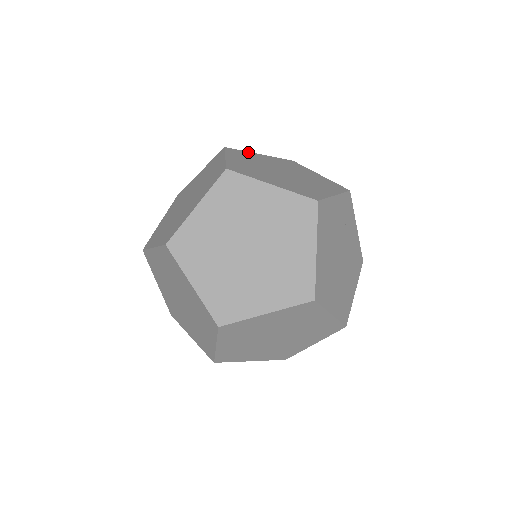
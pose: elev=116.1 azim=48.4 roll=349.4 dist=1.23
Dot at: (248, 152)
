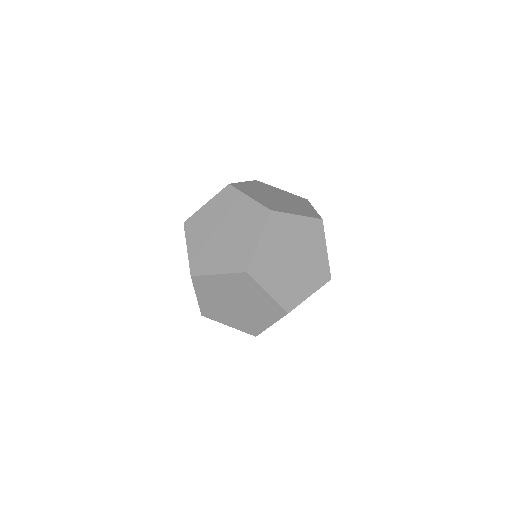
Dot at: occluded
